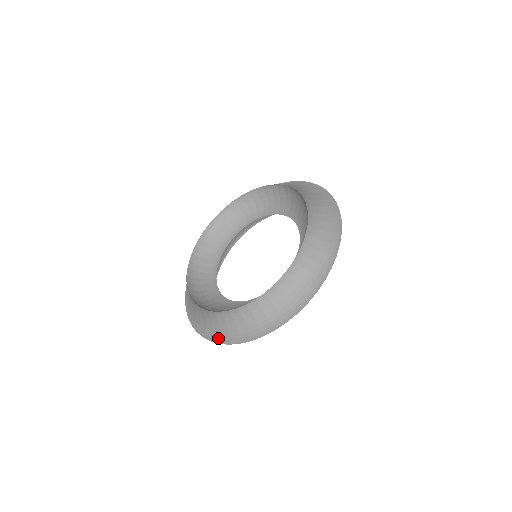
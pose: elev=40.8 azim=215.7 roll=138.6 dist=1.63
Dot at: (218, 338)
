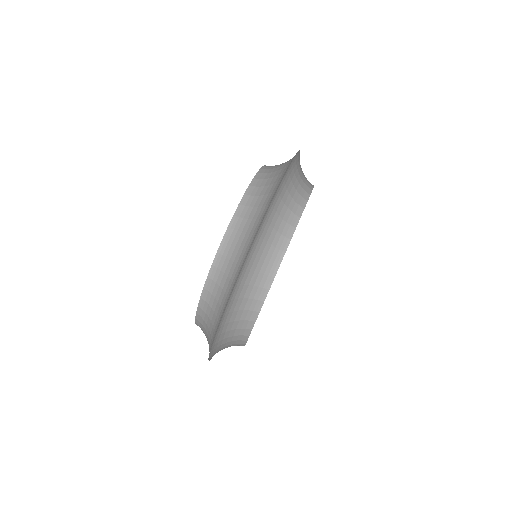
Dot at: (239, 270)
